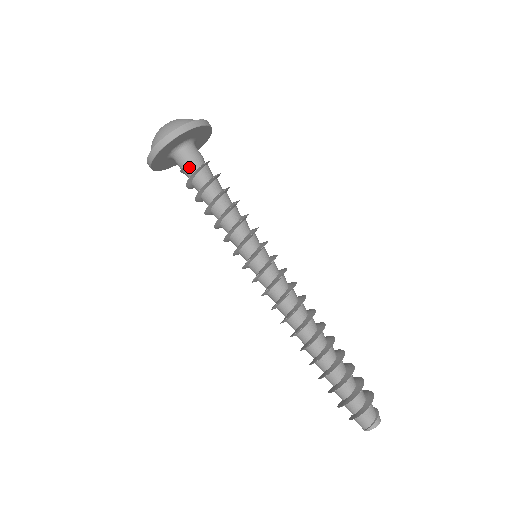
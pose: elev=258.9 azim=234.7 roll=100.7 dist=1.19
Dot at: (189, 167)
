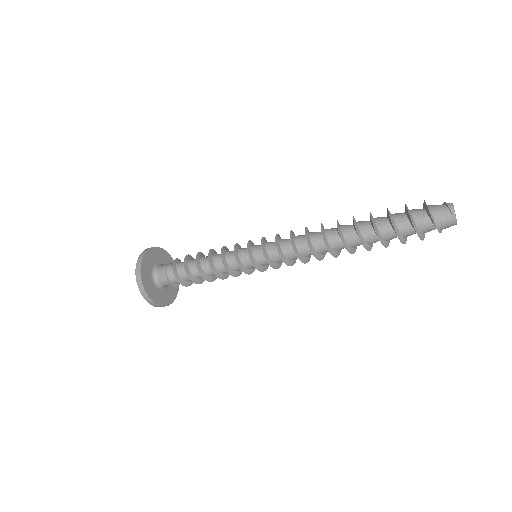
Dot at: (169, 271)
